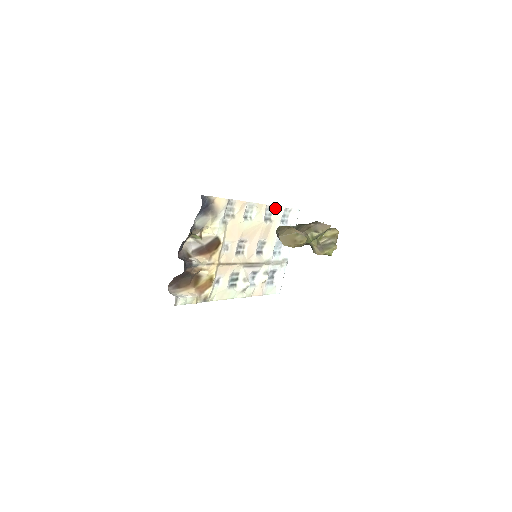
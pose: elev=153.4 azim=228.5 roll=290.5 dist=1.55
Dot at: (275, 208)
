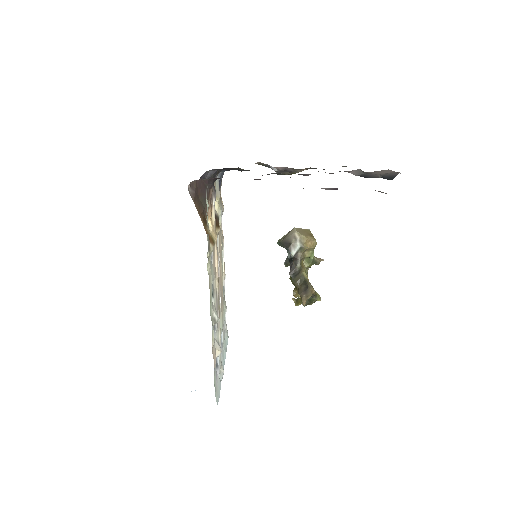
Dot at: (224, 294)
